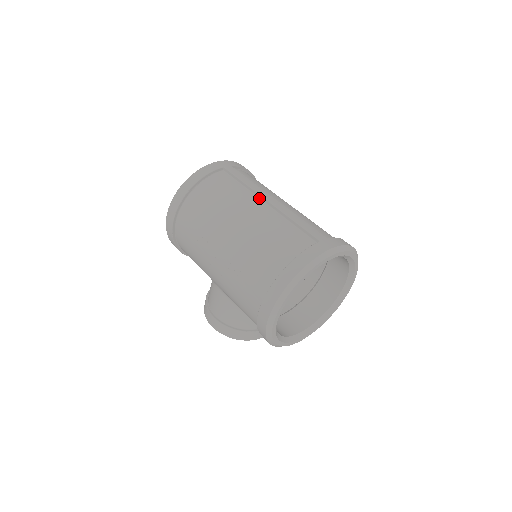
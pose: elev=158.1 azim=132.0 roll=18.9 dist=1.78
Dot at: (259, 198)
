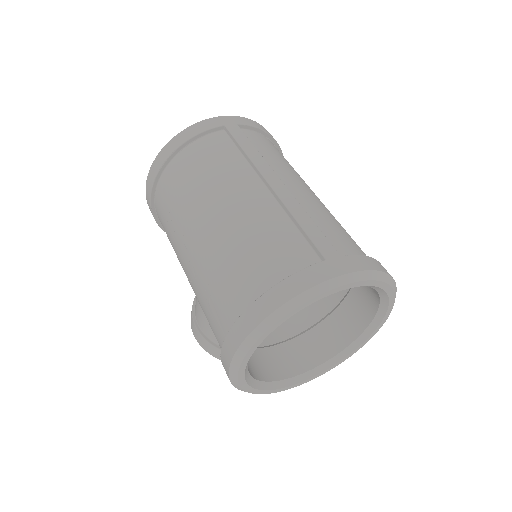
Dot at: (259, 177)
